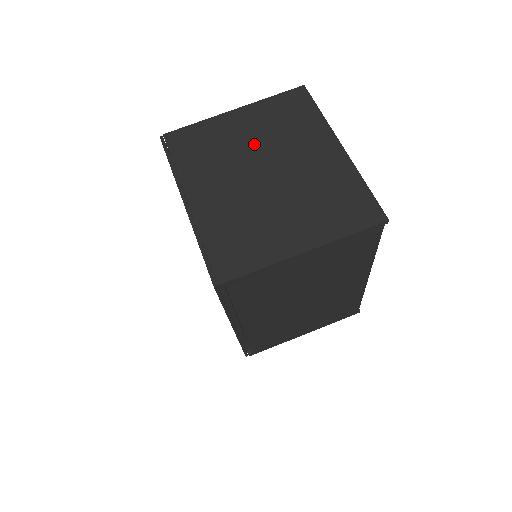
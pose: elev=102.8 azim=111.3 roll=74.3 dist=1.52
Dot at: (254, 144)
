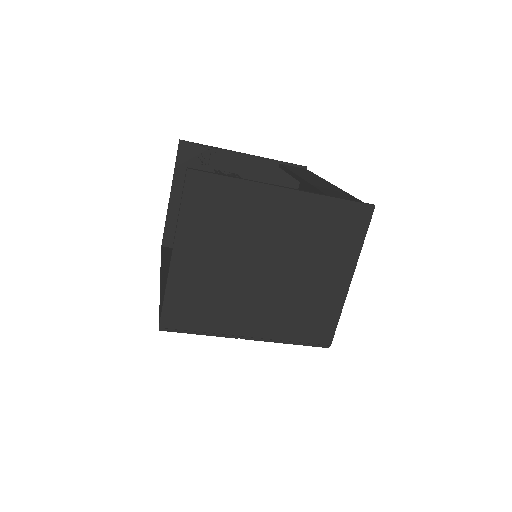
Dot at: (229, 259)
